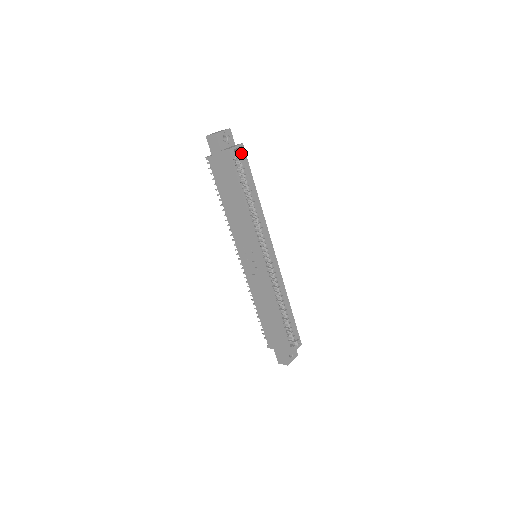
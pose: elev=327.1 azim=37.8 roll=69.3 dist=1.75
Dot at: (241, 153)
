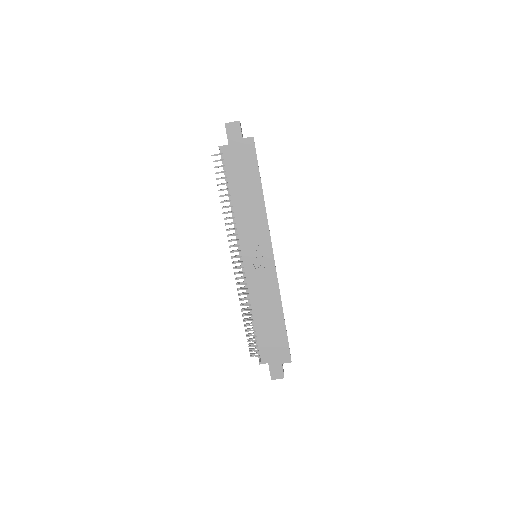
Dot at: occluded
